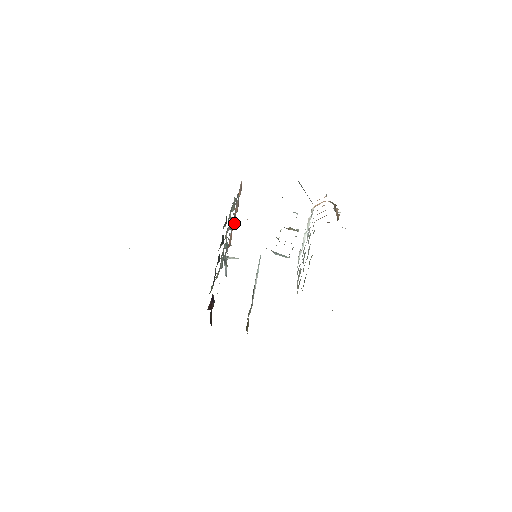
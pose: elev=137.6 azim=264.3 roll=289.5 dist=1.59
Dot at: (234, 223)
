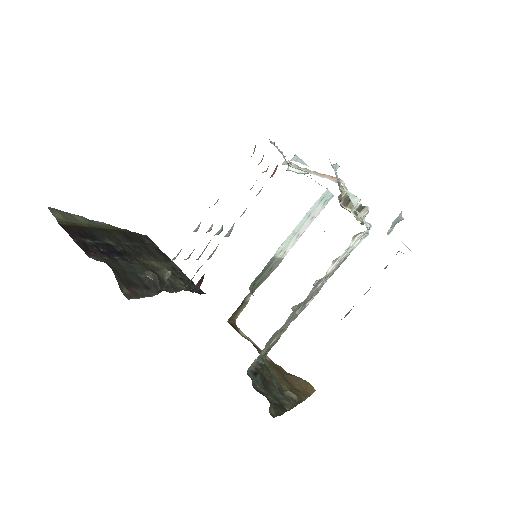
Dot at: occluded
